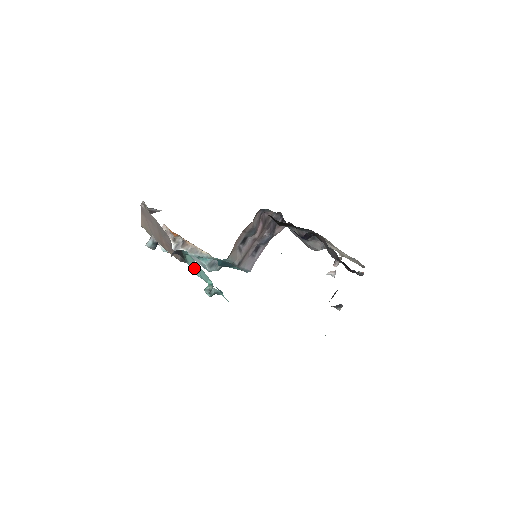
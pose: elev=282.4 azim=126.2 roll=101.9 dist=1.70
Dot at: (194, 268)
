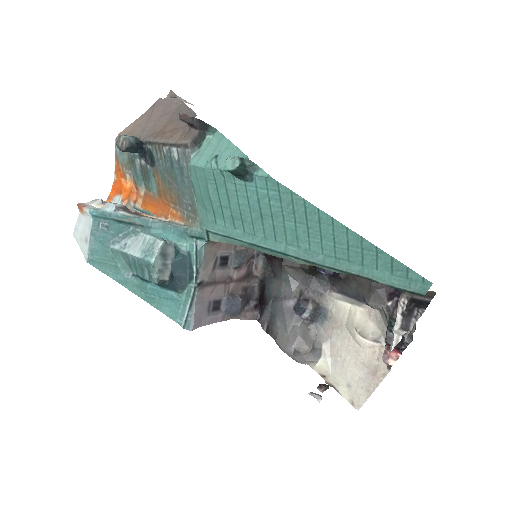
Dot at: (207, 156)
